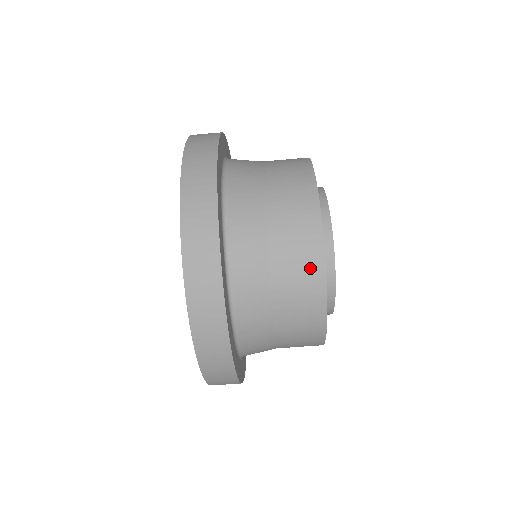
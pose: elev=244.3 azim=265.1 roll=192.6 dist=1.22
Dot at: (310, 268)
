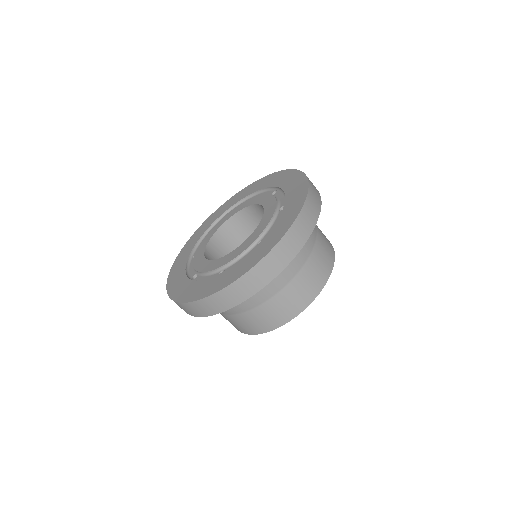
Dot at: (270, 323)
